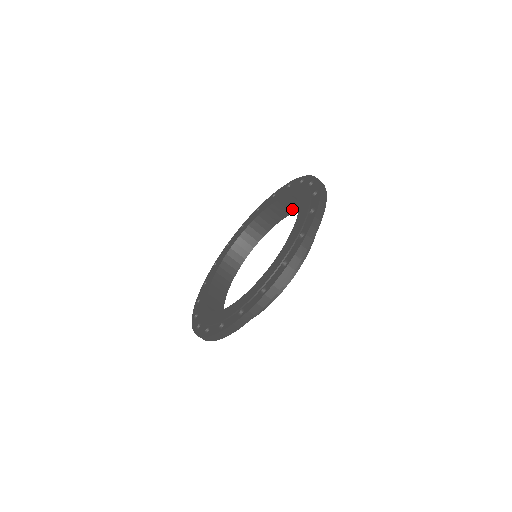
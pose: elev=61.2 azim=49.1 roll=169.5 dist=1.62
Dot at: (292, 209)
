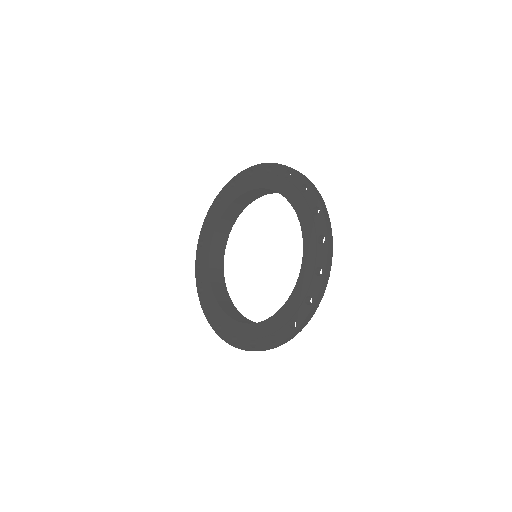
Dot at: occluded
